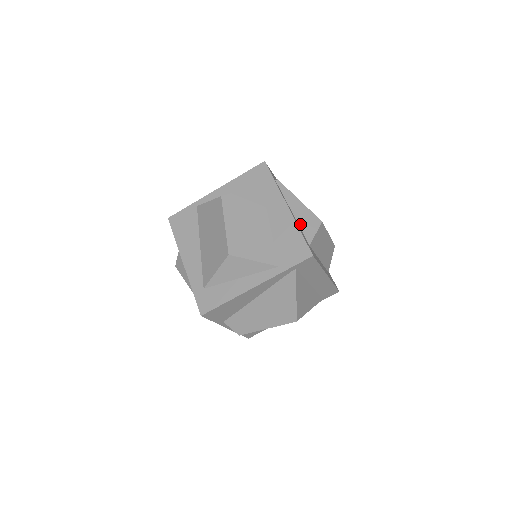
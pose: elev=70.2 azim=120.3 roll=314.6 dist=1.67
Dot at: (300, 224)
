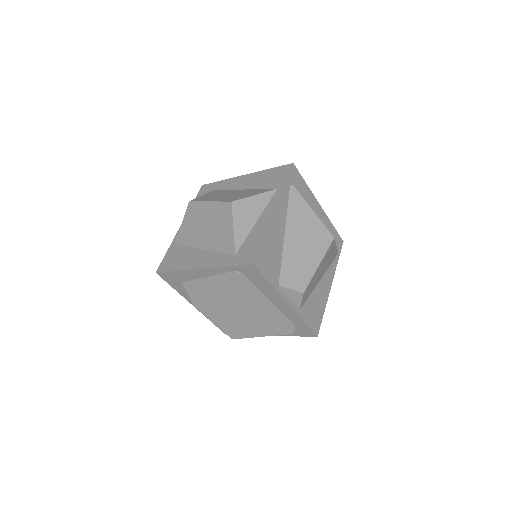
Dot at: occluded
